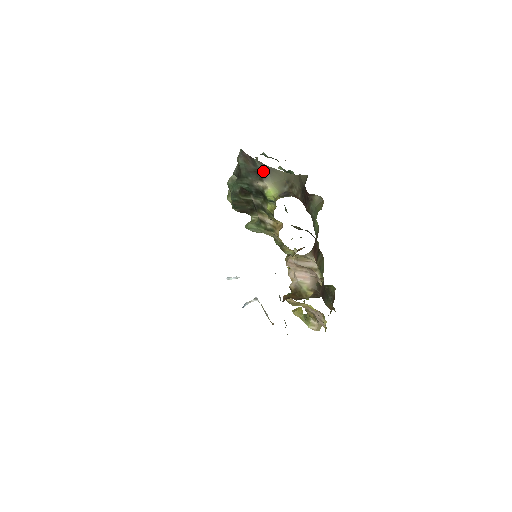
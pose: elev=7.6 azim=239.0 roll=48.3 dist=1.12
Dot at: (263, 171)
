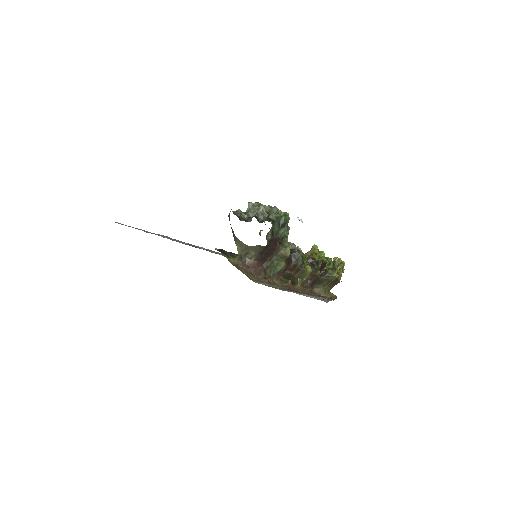
Dot at: (233, 236)
